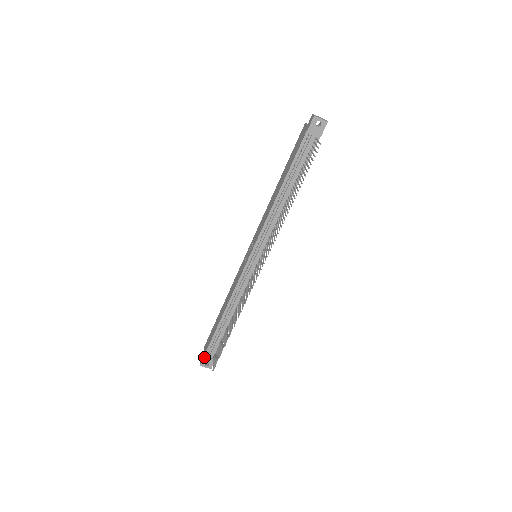
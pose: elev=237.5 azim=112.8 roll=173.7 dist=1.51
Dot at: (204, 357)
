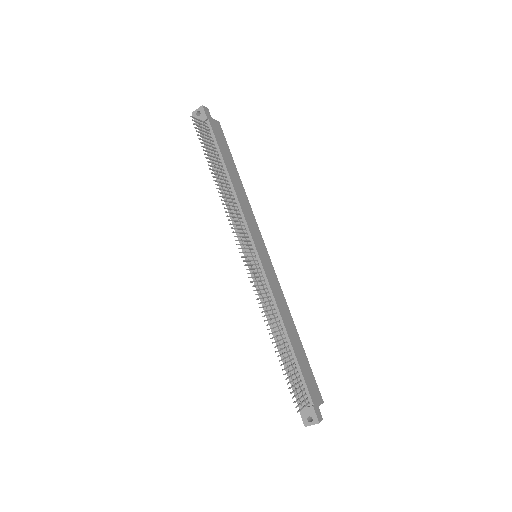
Dot at: (299, 411)
